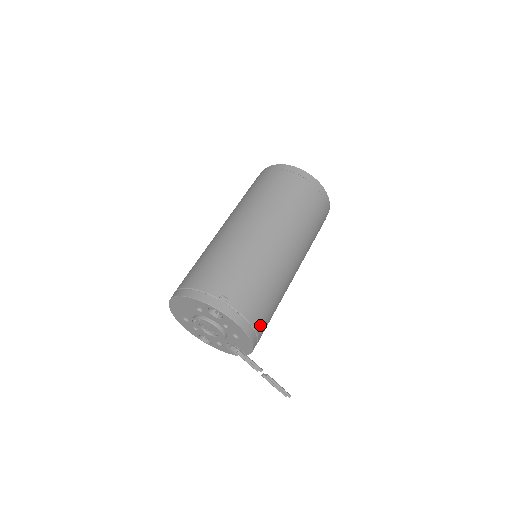
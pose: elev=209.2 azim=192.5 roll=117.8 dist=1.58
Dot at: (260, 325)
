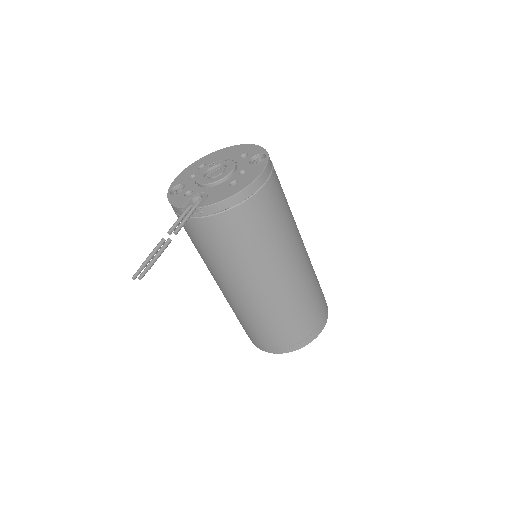
Dot at: (254, 206)
